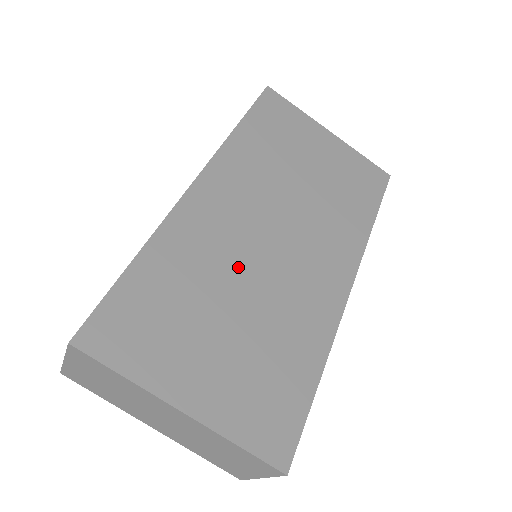
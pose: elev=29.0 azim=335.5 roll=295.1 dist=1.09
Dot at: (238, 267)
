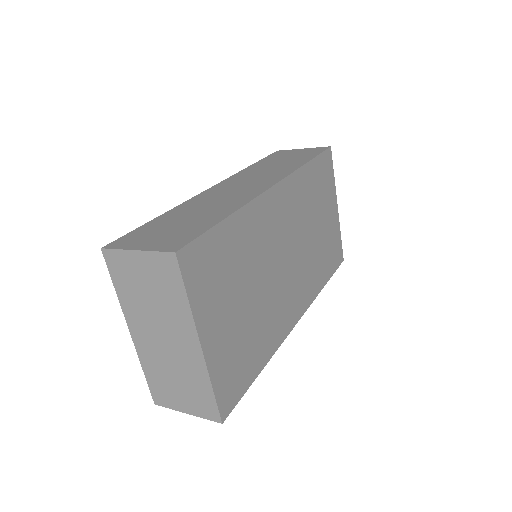
Dot at: (265, 265)
